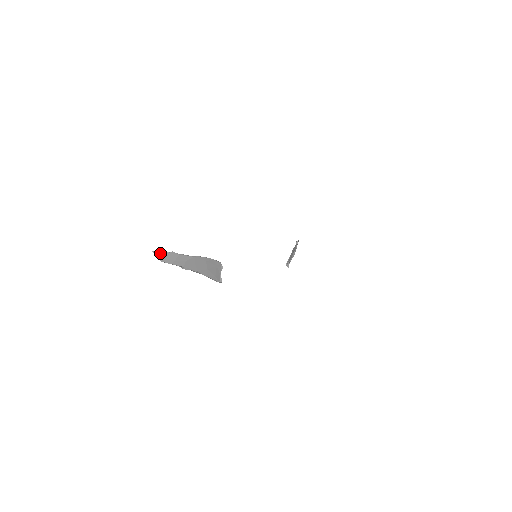
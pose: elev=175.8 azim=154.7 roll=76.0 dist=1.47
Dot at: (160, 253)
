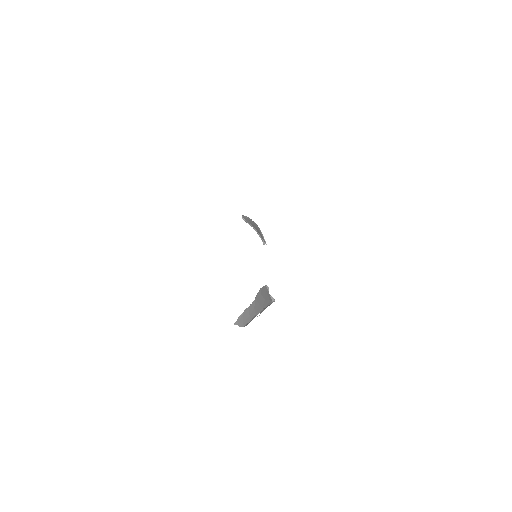
Dot at: (239, 320)
